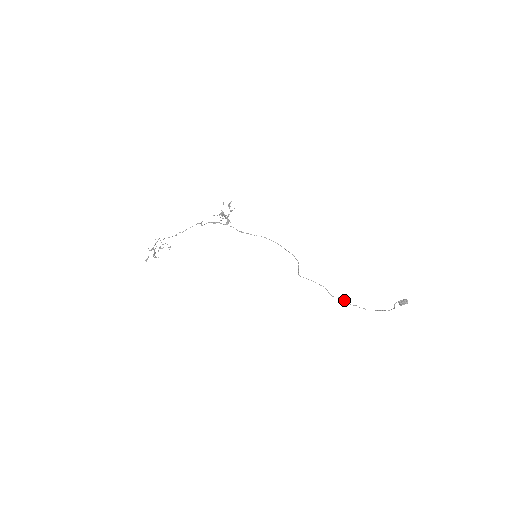
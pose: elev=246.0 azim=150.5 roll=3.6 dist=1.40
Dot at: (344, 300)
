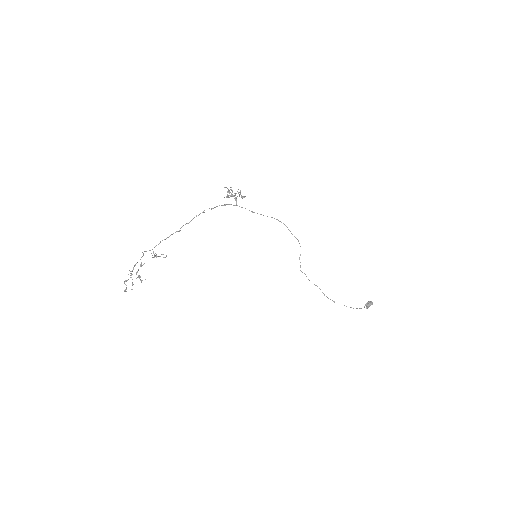
Dot at: occluded
